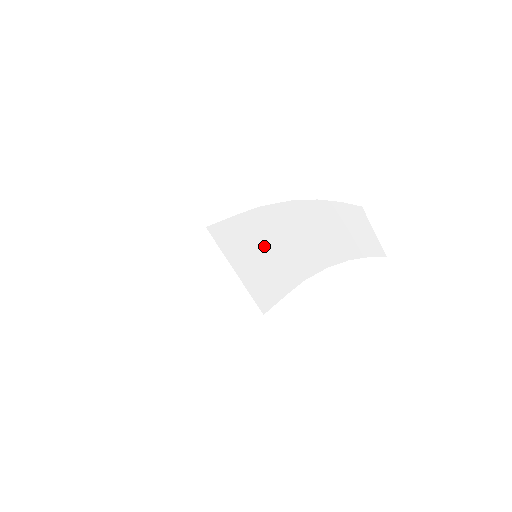
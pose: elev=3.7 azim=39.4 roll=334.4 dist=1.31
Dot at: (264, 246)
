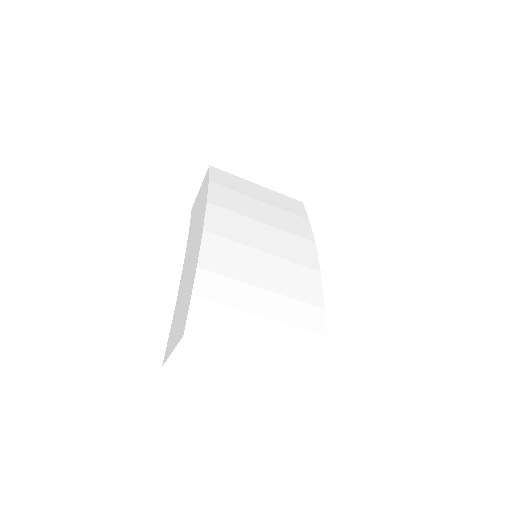
Dot at: occluded
